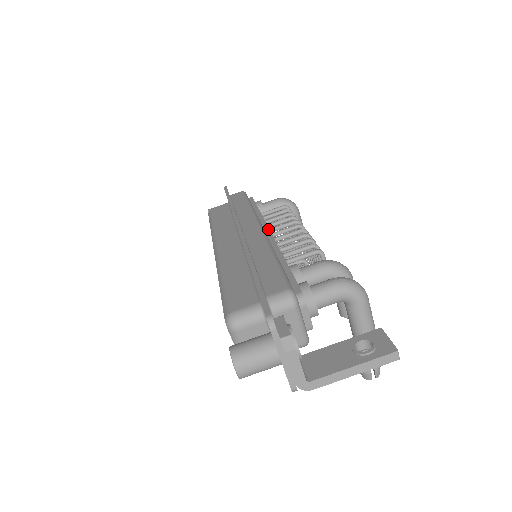
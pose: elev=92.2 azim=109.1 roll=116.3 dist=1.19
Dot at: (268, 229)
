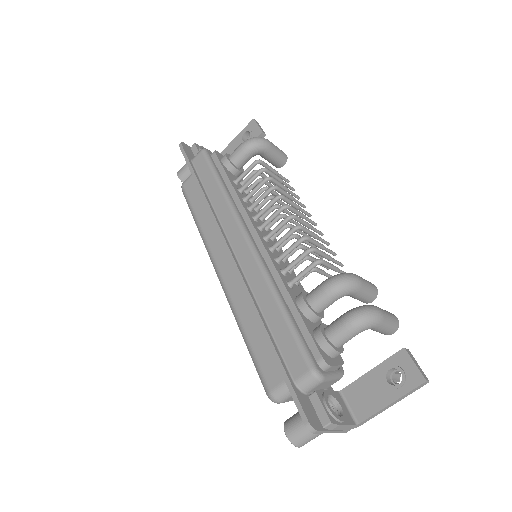
Dot at: (255, 231)
